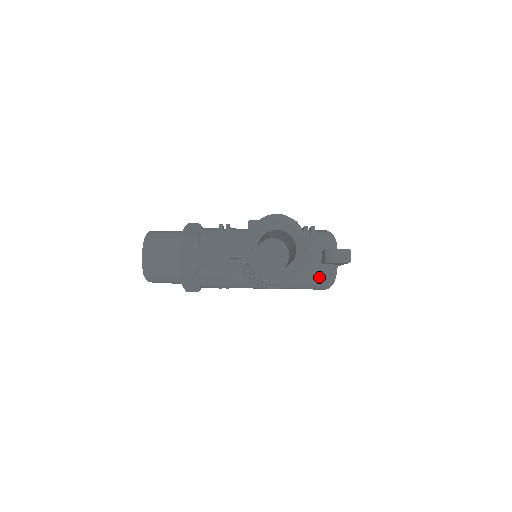
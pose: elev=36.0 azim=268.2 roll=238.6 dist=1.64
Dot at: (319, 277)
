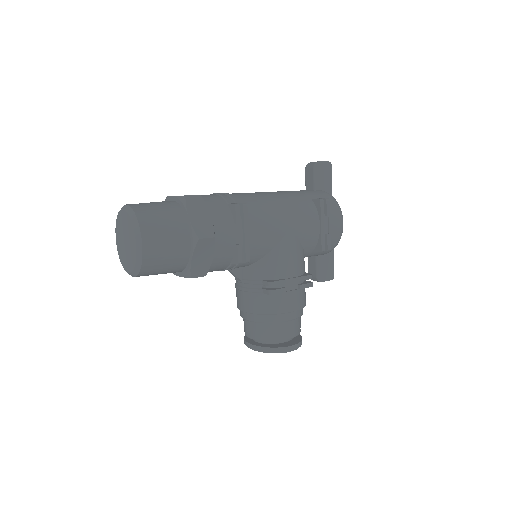
Dot at: occluded
